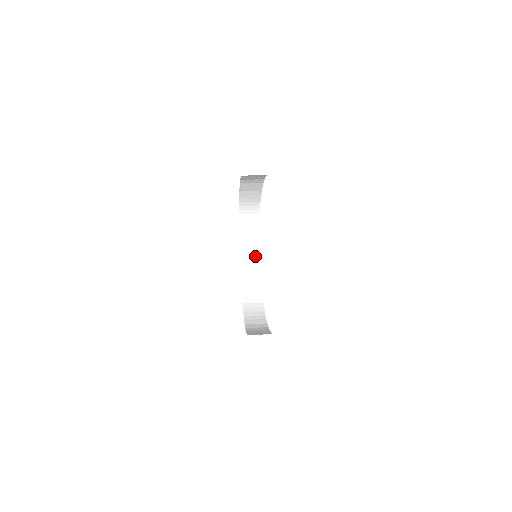
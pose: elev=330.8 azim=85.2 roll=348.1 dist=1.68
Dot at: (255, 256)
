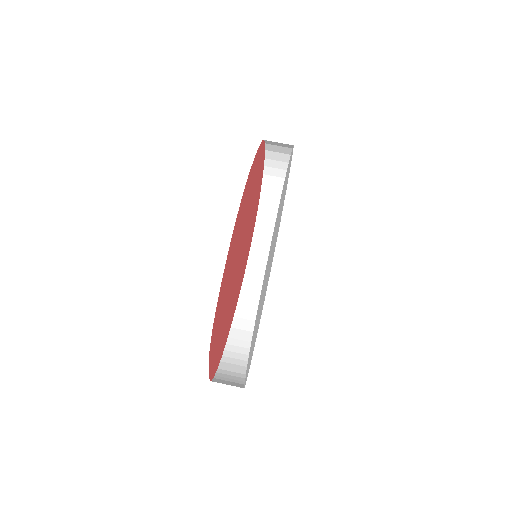
Dot at: (283, 170)
